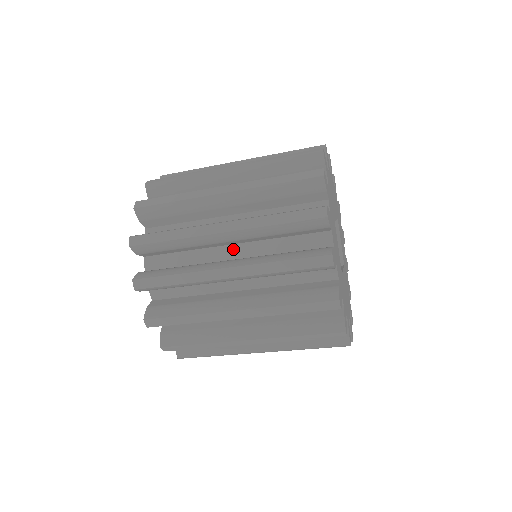
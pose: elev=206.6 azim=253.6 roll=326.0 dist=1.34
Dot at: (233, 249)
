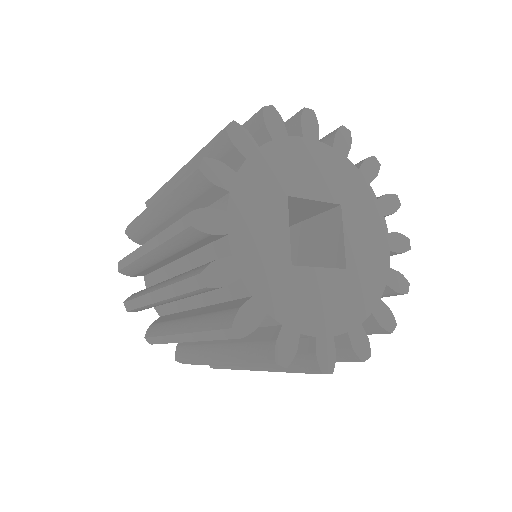
Dot at: occluded
